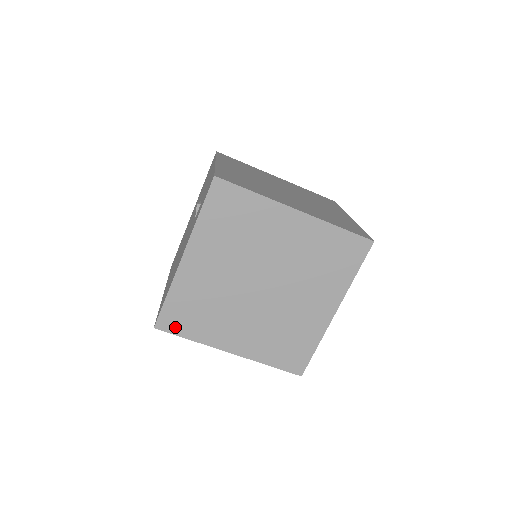
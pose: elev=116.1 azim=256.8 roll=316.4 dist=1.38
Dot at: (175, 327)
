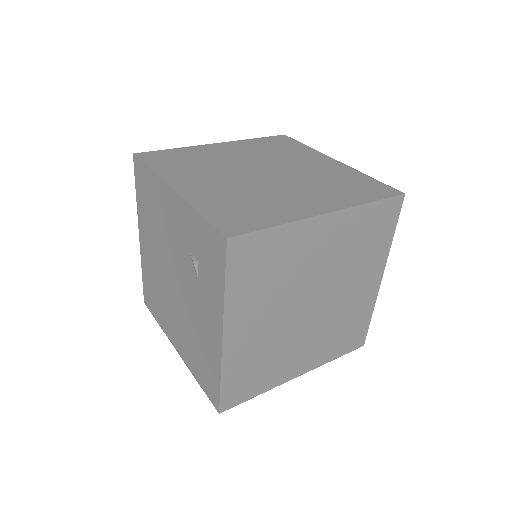
Dot at: (240, 397)
